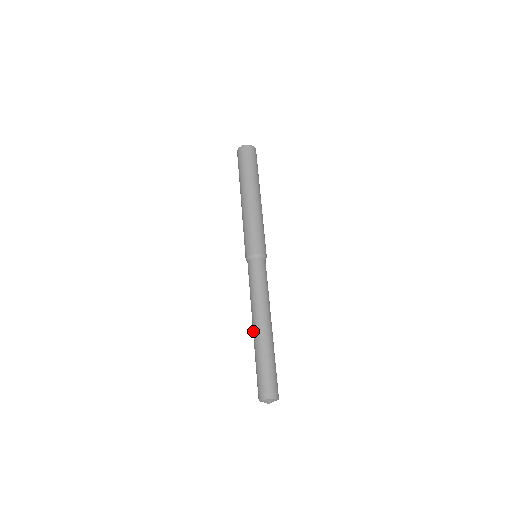
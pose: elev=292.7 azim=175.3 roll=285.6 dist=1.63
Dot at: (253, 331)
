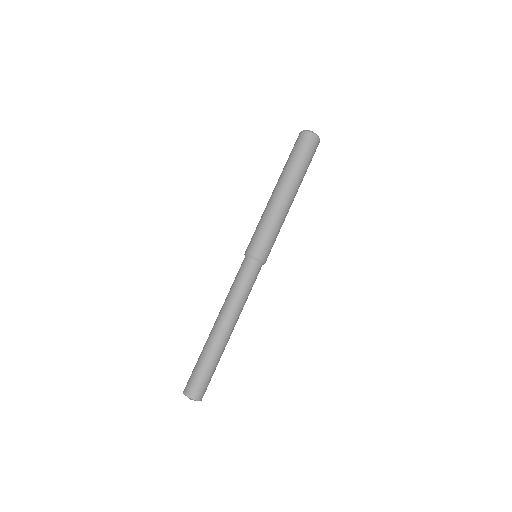
Dot at: (213, 328)
